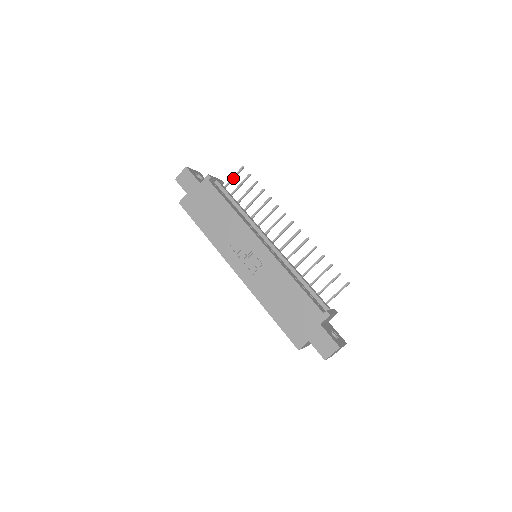
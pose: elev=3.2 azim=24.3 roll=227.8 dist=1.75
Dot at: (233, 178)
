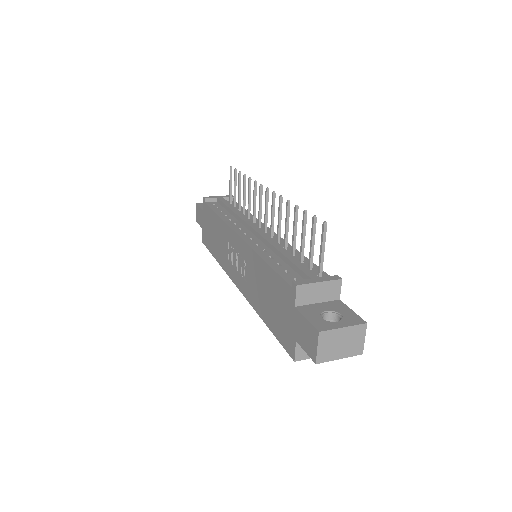
Dot at: (230, 185)
